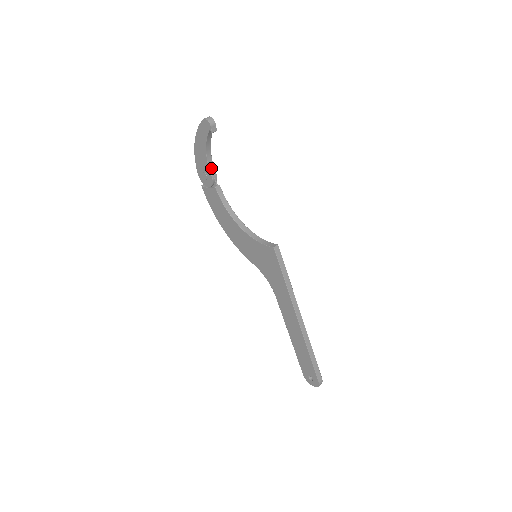
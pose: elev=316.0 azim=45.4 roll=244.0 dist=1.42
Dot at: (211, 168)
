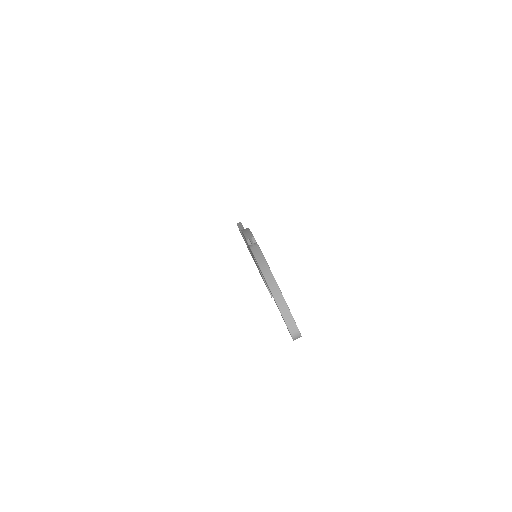
Dot at: occluded
